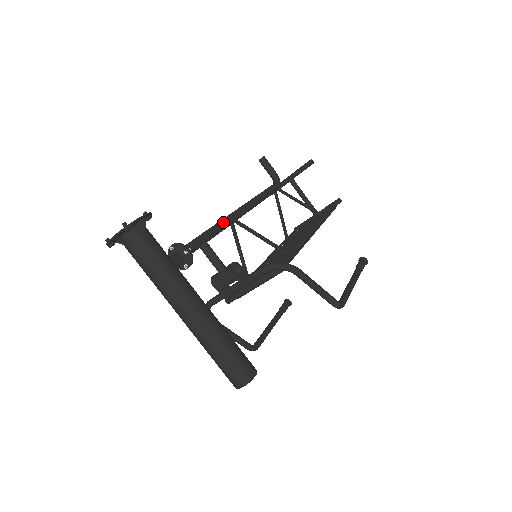
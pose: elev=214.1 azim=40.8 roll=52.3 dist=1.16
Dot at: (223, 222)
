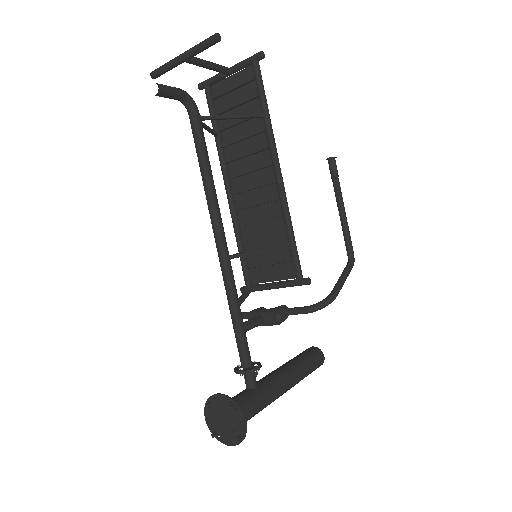
Dot at: (232, 283)
